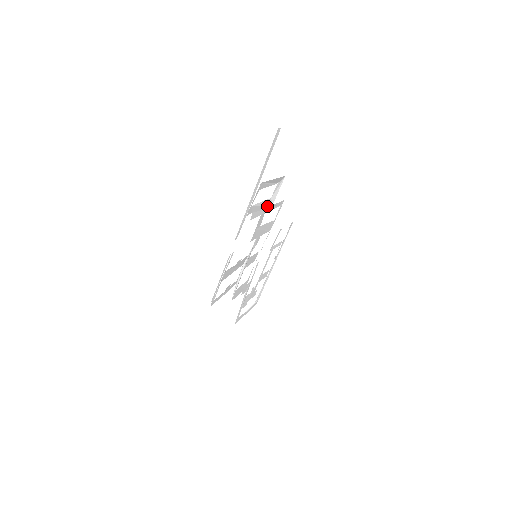
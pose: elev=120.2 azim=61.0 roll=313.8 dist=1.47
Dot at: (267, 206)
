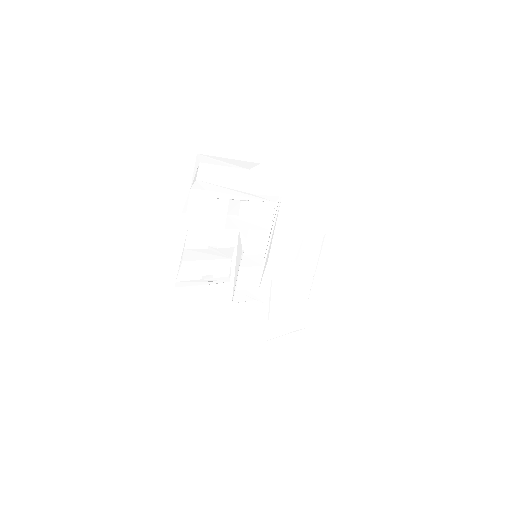
Dot at: (239, 192)
